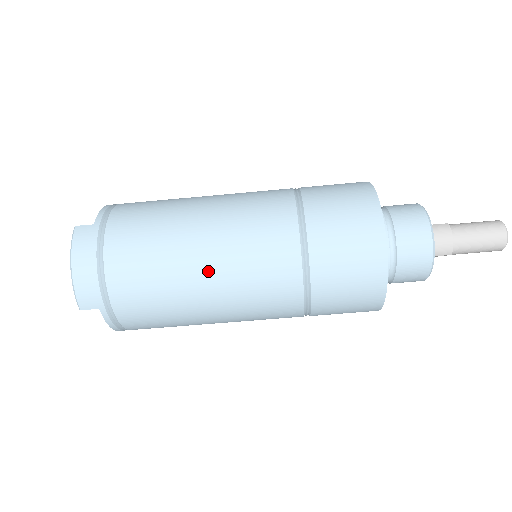
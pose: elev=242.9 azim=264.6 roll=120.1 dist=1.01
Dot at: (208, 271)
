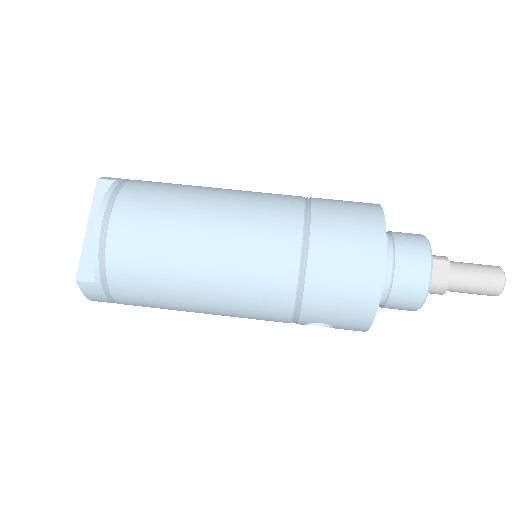
Dot at: occluded
